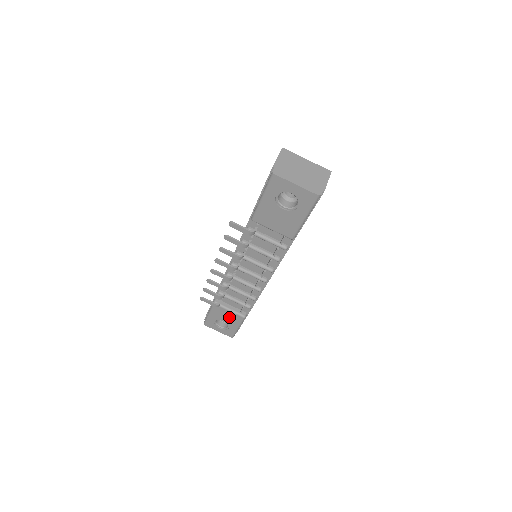
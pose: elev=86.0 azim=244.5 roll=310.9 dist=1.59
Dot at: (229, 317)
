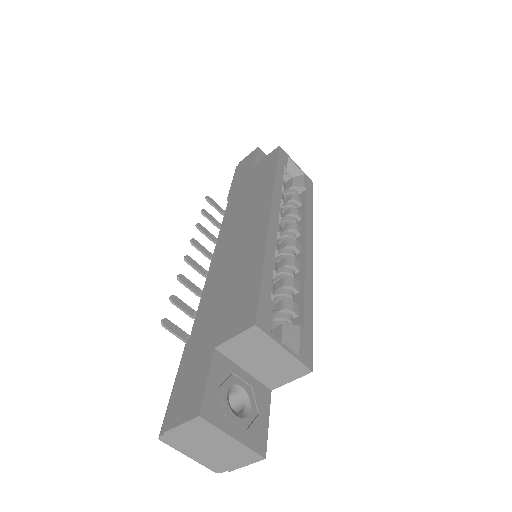
Dot at: occluded
